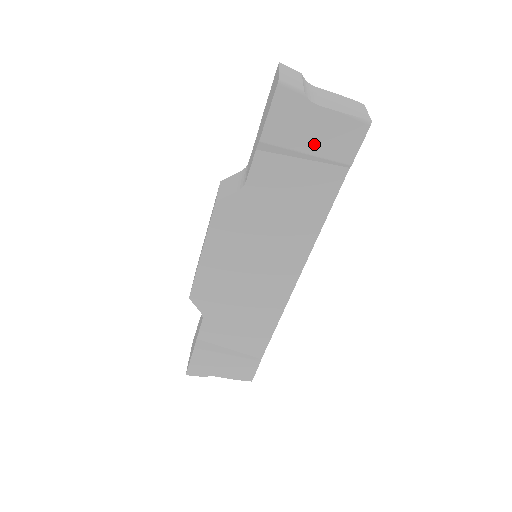
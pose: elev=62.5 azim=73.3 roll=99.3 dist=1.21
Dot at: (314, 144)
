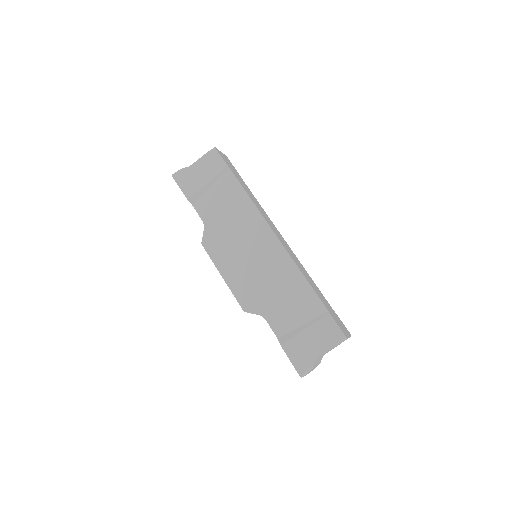
Dot at: (206, 177)
